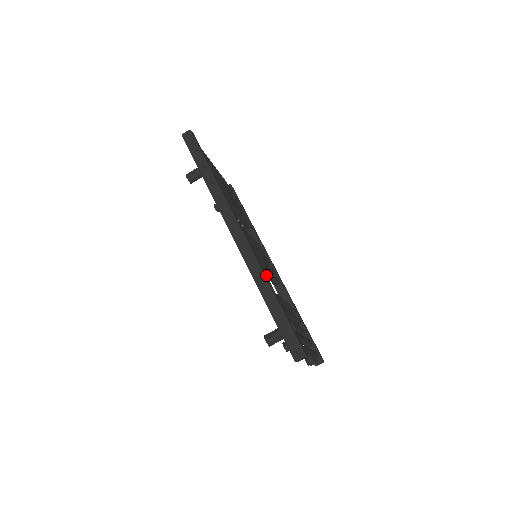
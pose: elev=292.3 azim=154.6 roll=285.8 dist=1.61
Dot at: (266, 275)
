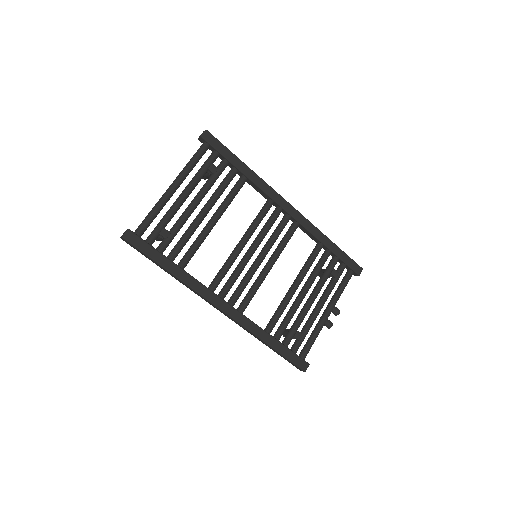
Dot at: (257, 328)
